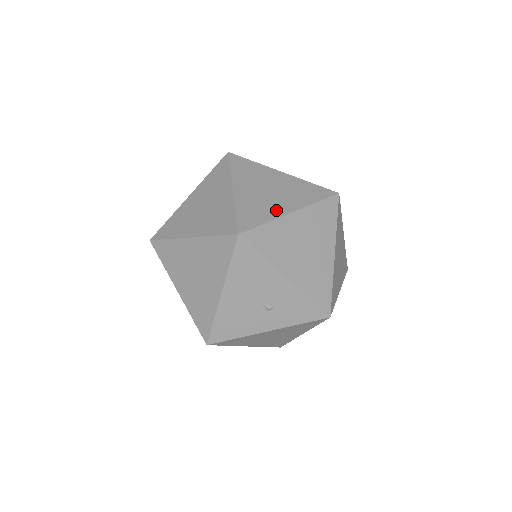
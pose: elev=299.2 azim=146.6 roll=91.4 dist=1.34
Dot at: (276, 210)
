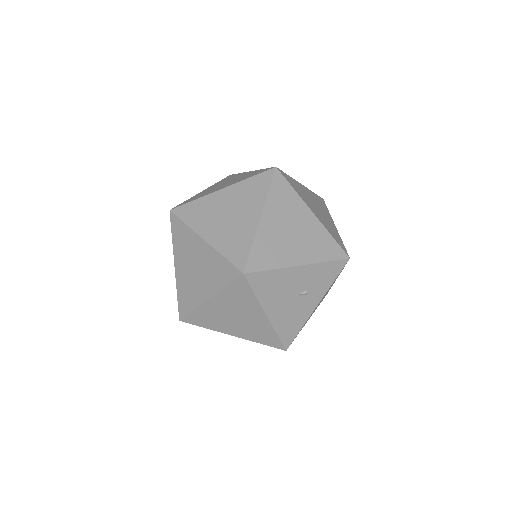
Dot at: (248, 227)
